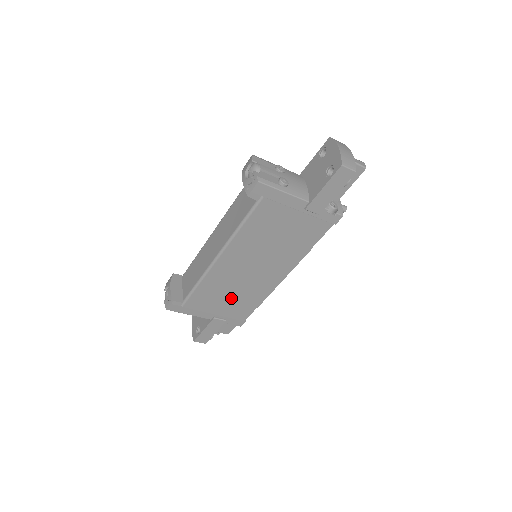
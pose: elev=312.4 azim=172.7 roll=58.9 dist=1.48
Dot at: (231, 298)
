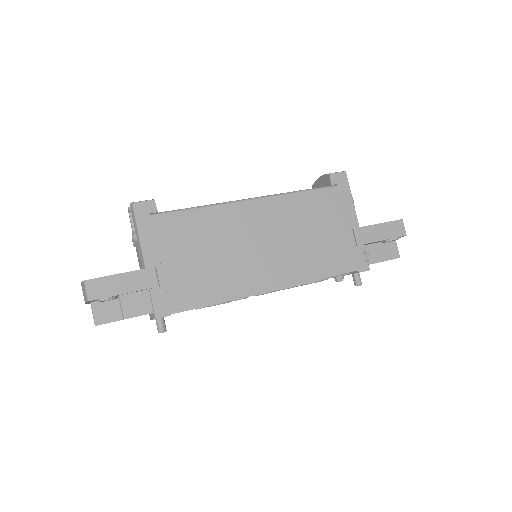
Dot at: (202, 260)
